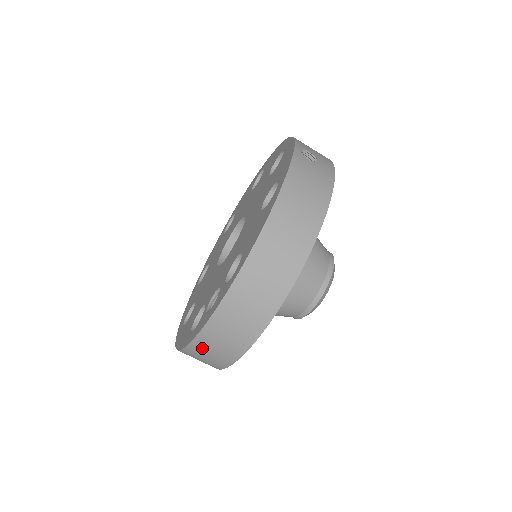
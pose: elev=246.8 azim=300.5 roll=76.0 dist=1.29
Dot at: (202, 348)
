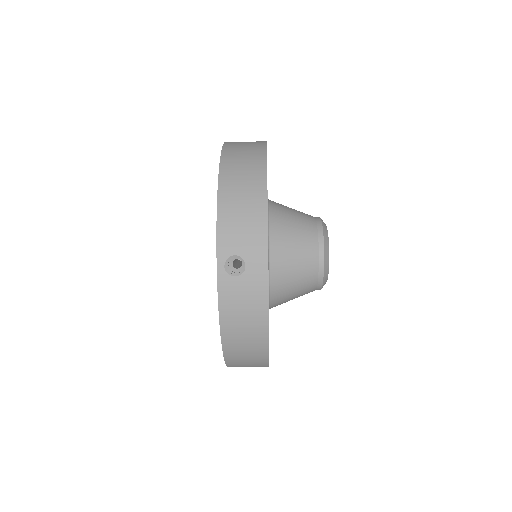
Dot at: occluded
